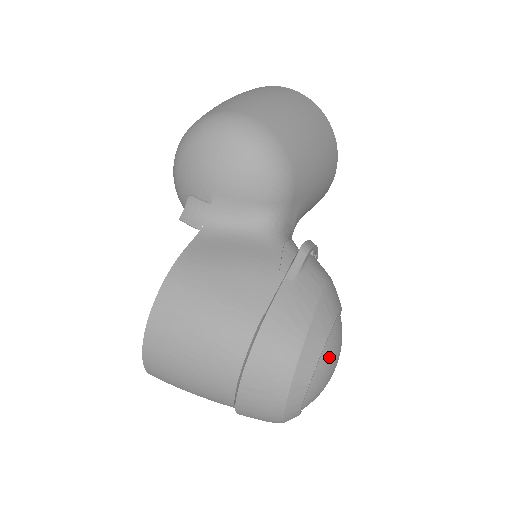
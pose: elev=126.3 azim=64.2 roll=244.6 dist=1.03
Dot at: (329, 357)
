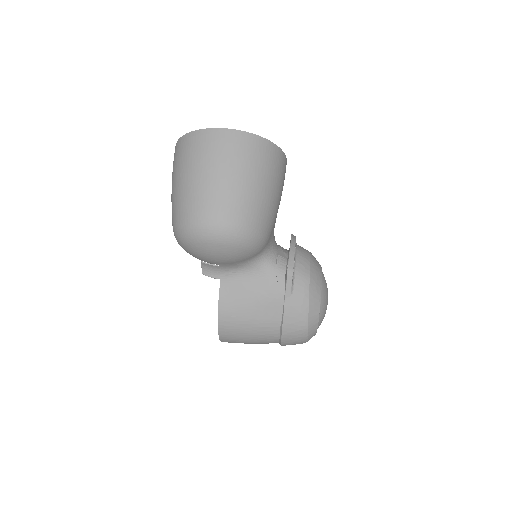
Dot at: (323, 314)
